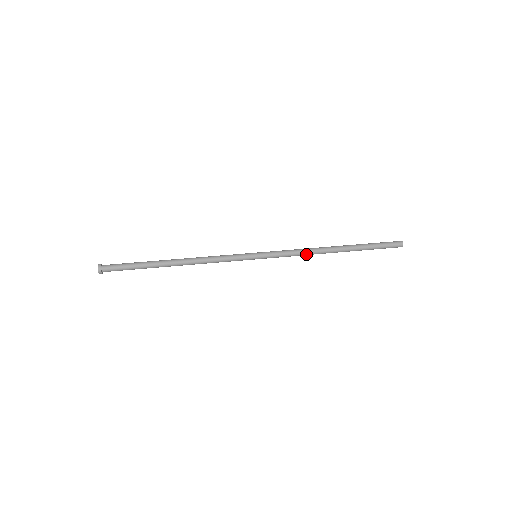
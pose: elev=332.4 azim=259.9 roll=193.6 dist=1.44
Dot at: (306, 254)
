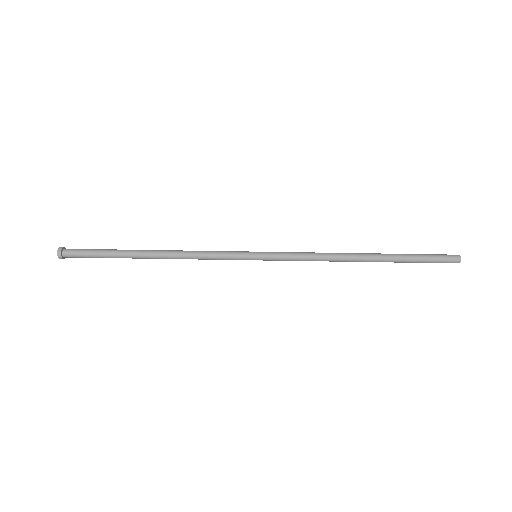
Dot at: (322, 260)
